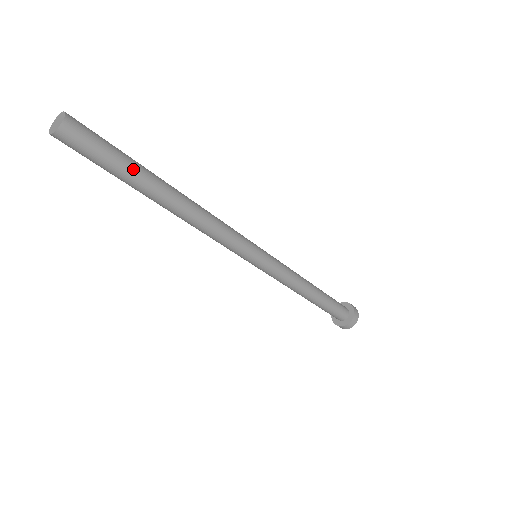
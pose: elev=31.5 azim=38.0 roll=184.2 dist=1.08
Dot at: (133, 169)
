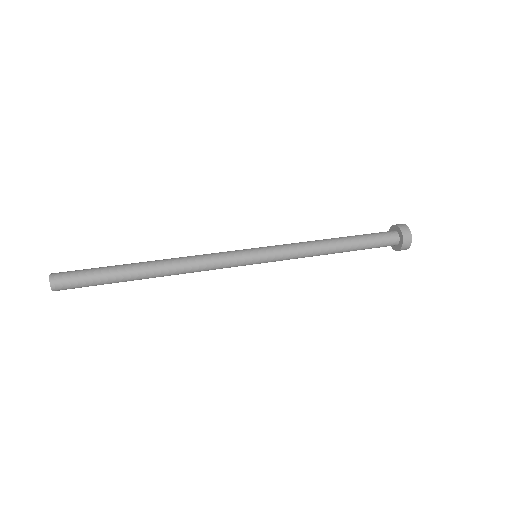
Dot at: occluded
